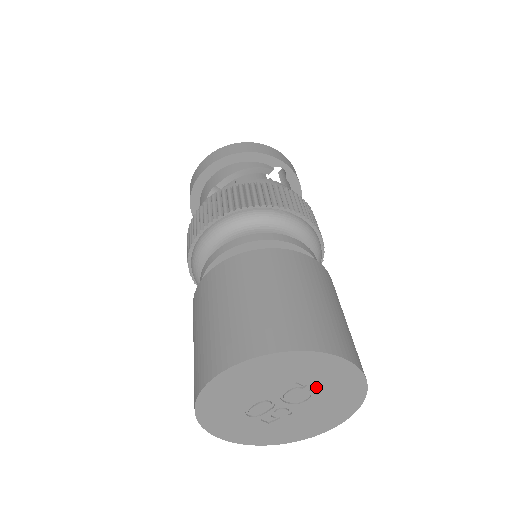
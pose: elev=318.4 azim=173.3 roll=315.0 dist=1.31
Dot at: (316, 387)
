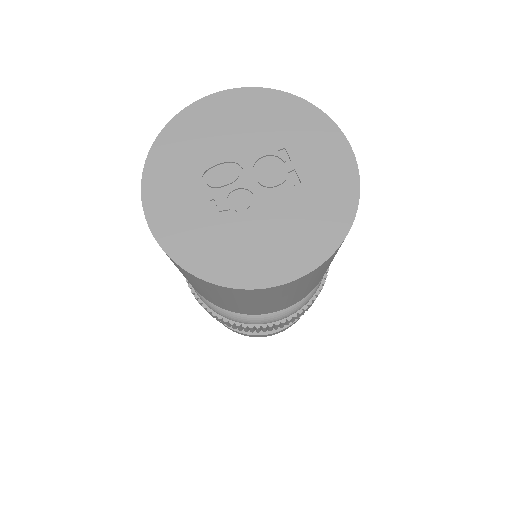
Dot at: (299, 171)
